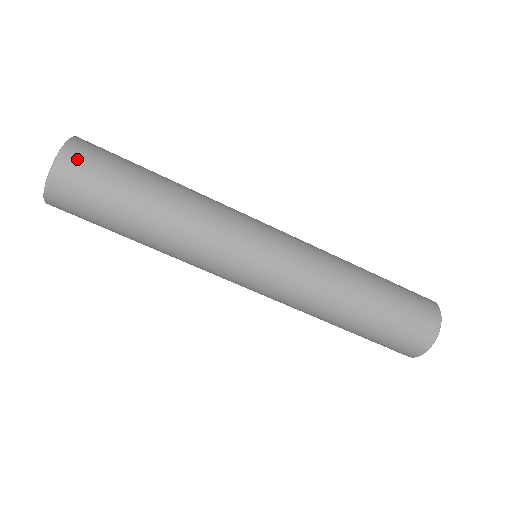
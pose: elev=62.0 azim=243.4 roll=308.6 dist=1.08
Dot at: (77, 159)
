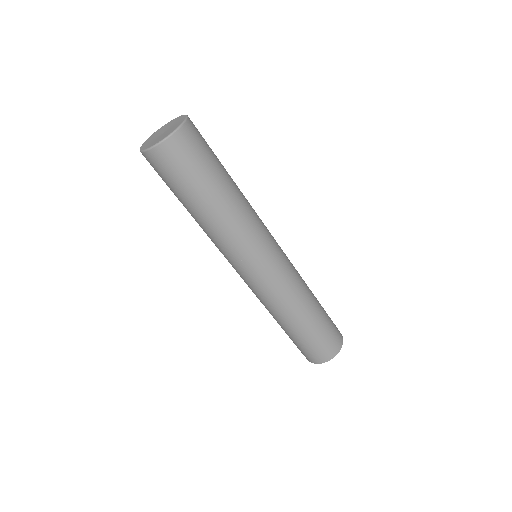
Dot at: (186, 141)
